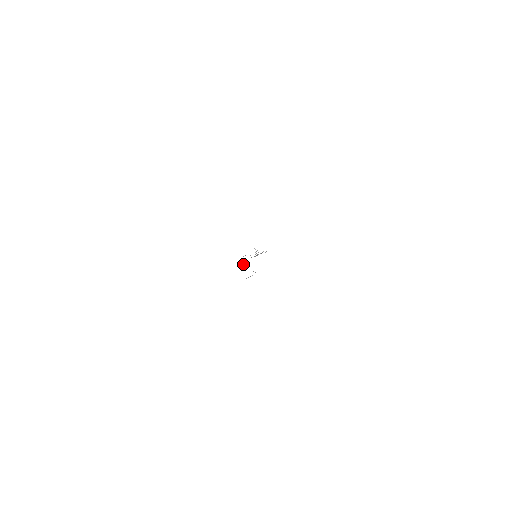
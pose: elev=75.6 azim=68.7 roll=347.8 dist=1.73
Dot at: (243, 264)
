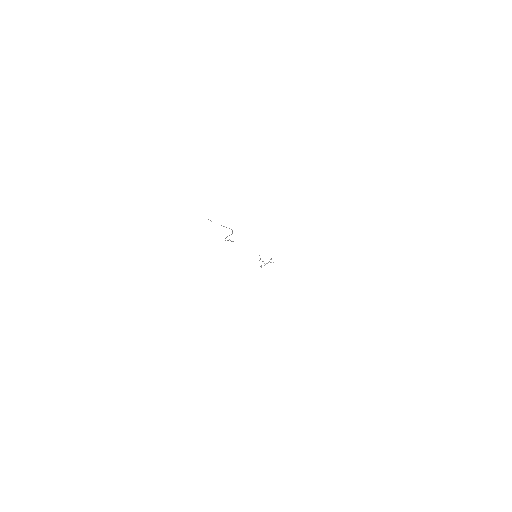
Dot at: occluded
